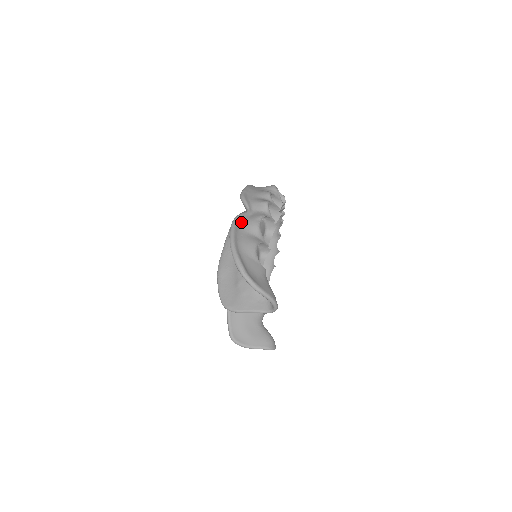
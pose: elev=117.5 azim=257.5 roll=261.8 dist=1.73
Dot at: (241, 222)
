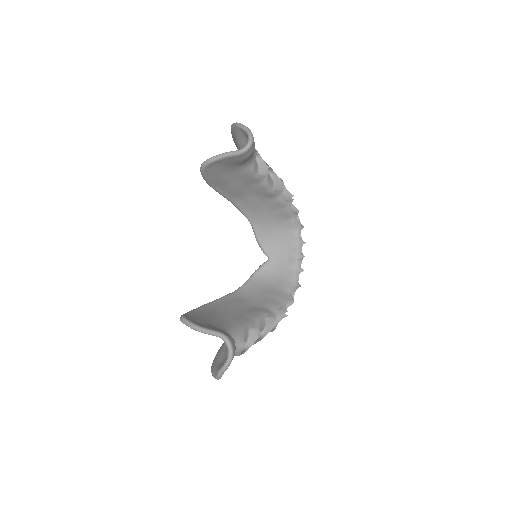
Dot at: occluded
